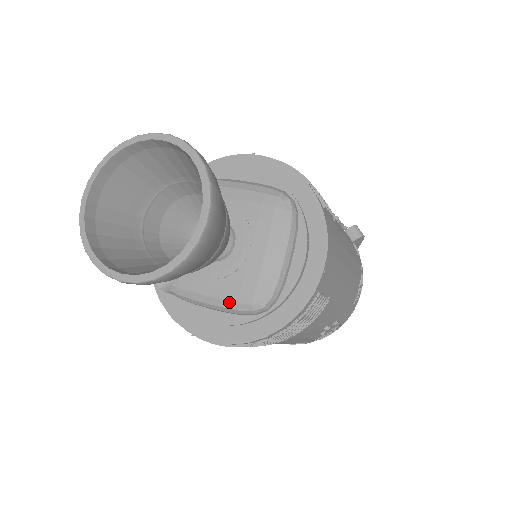
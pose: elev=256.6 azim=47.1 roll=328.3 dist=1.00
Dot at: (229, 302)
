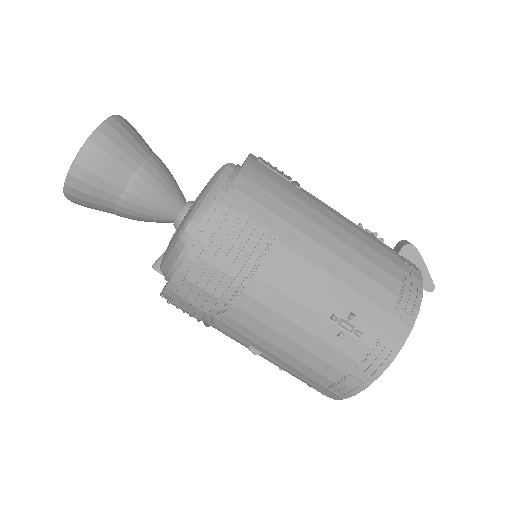
Dot at: (172, 243)
